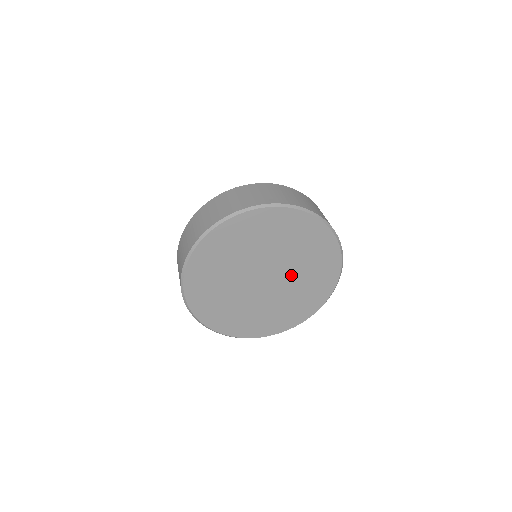
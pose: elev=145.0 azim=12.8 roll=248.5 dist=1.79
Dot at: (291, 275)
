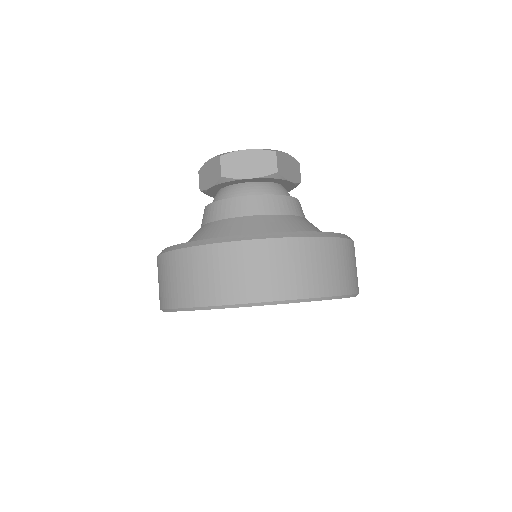
Dot at: occluded
